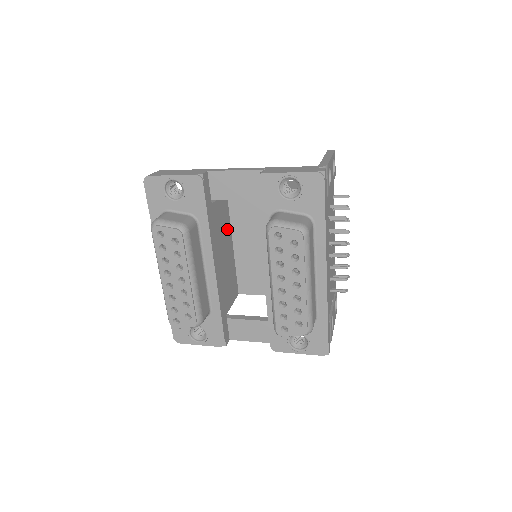
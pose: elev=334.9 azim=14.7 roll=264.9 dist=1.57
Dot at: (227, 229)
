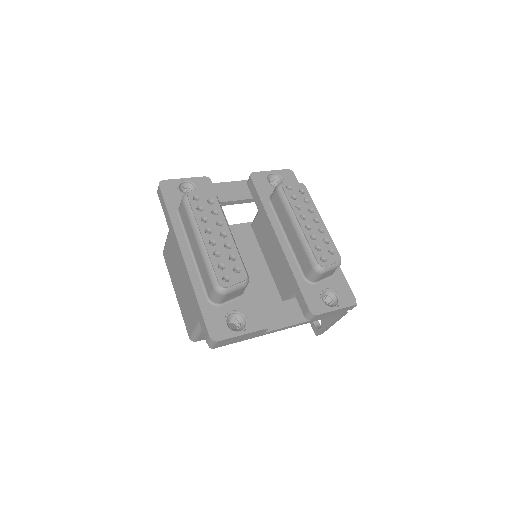
Dot at: occluded
